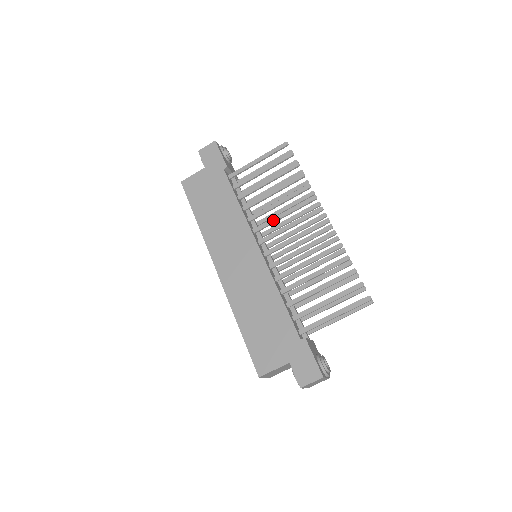
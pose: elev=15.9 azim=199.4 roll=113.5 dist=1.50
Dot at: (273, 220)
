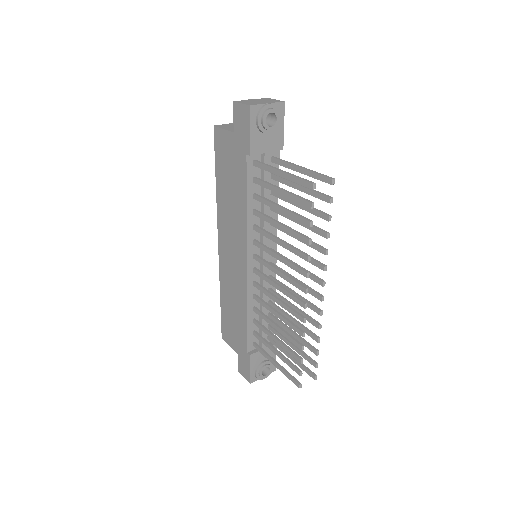
Dot at: (269, 252)
